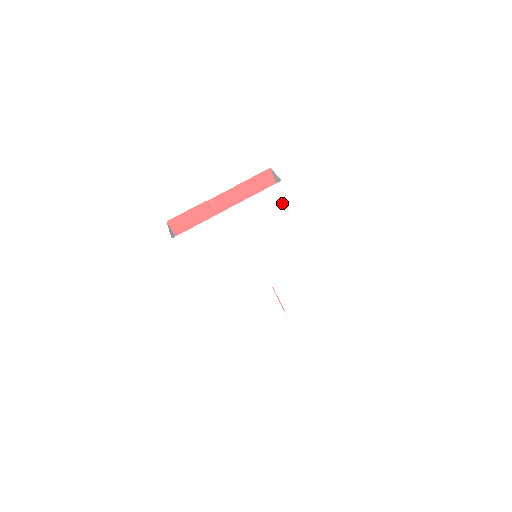
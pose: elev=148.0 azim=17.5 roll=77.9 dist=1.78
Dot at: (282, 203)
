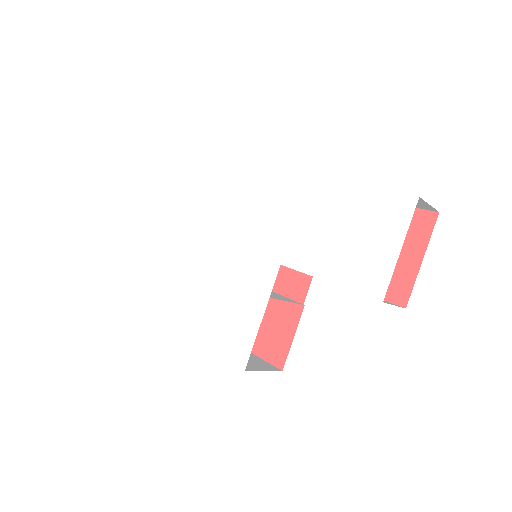
Dot at: (210, 172)
